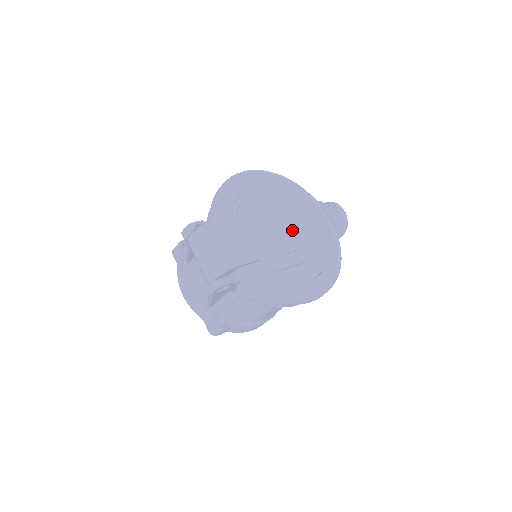
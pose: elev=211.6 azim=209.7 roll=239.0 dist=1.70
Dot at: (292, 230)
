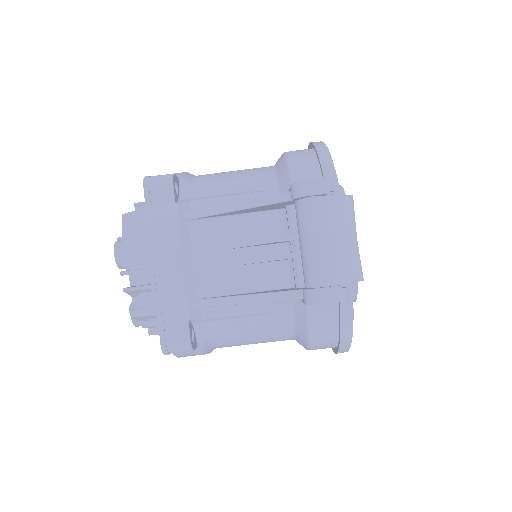
Dot at: occluded
